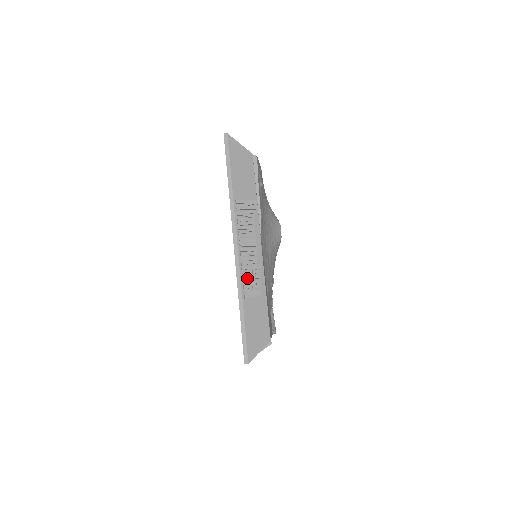
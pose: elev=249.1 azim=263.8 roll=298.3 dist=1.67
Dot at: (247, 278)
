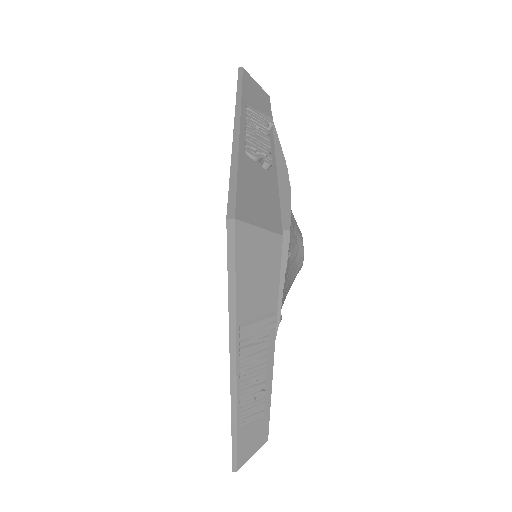
Dot at: (246, 408)
